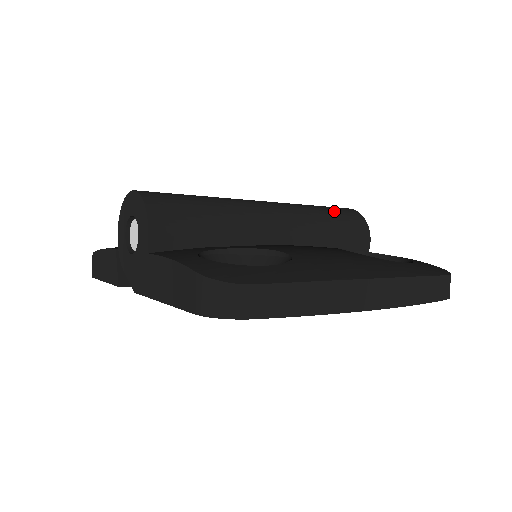
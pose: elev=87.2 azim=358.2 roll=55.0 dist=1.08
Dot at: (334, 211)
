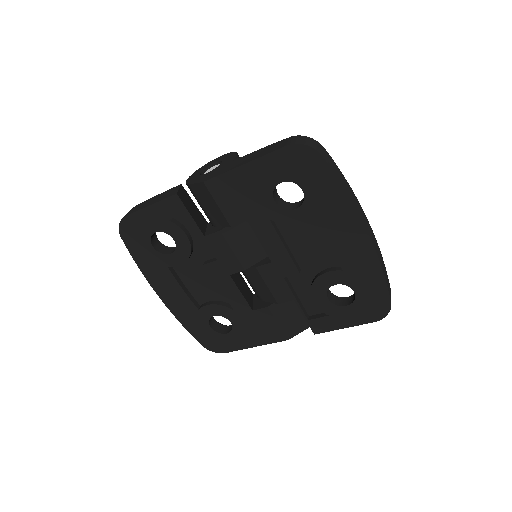
Dot at: occluded
